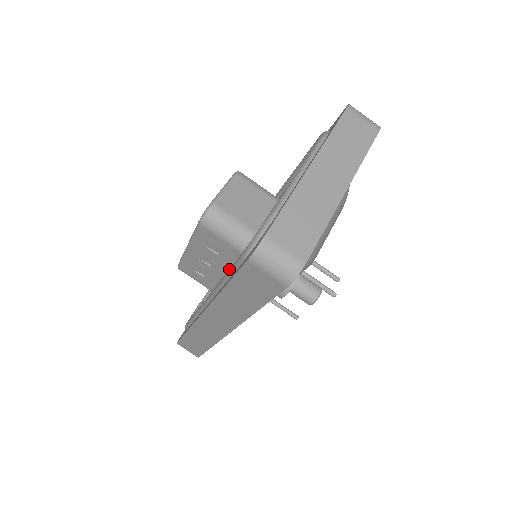
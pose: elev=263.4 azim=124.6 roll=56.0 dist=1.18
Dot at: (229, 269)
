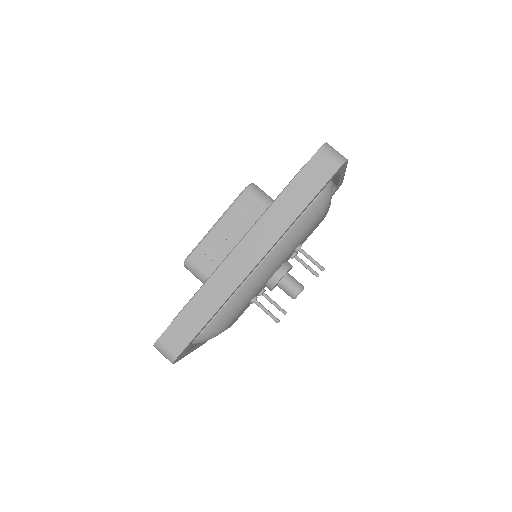
Dot at: (279, 194)
